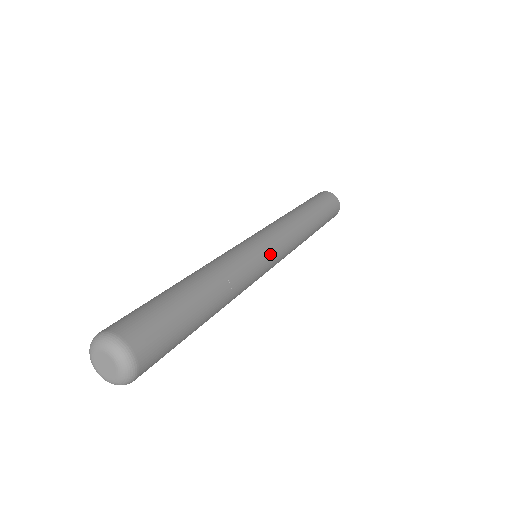
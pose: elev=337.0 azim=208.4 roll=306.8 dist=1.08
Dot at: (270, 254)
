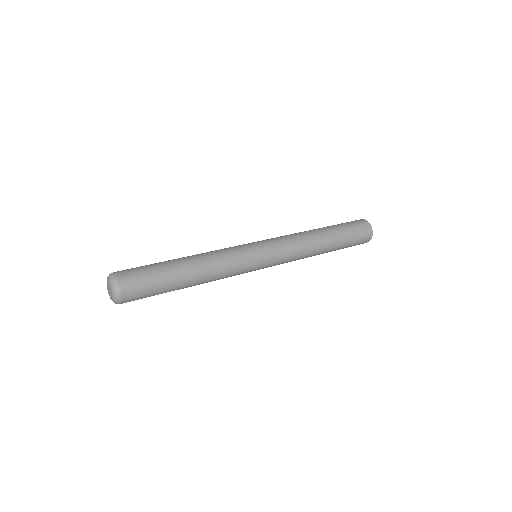
Dot at: (259, 268)
